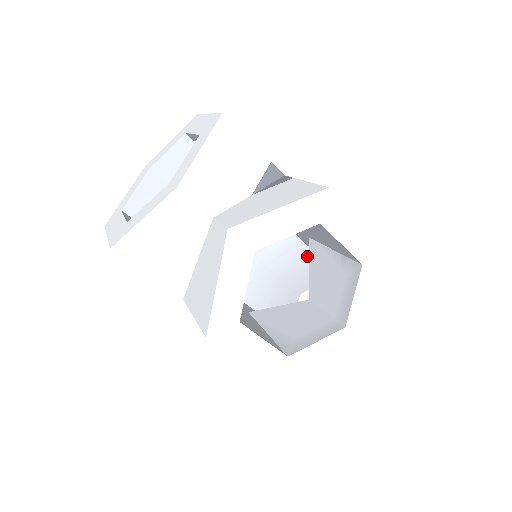
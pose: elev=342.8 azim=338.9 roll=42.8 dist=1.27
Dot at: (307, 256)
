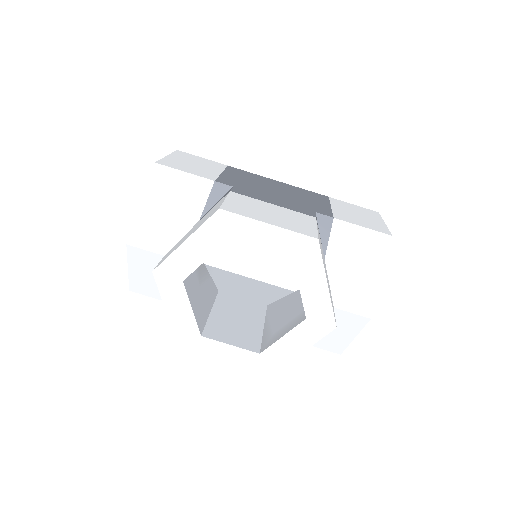
Dot at: occluded
